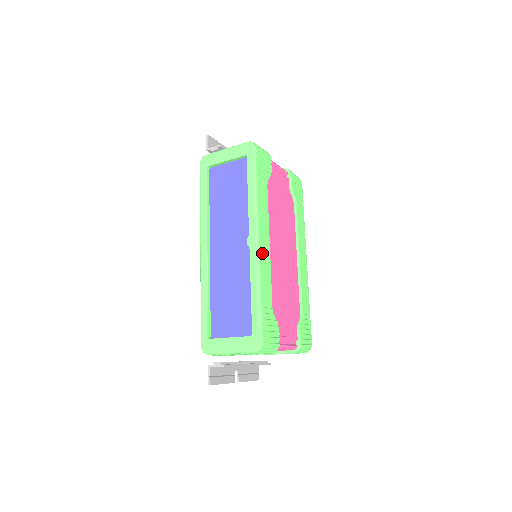
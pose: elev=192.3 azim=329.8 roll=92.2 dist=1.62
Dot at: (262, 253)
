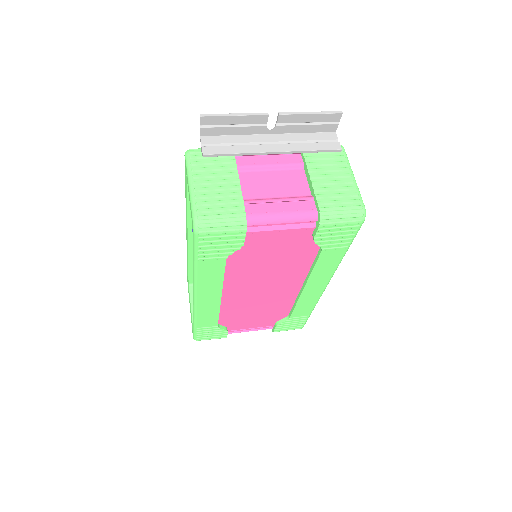
Dot at: (202, 305)
